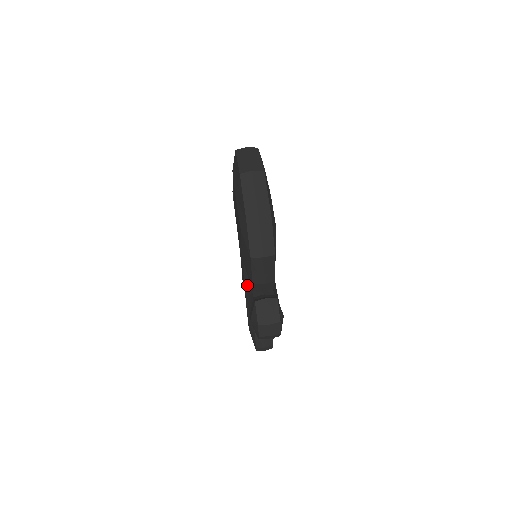
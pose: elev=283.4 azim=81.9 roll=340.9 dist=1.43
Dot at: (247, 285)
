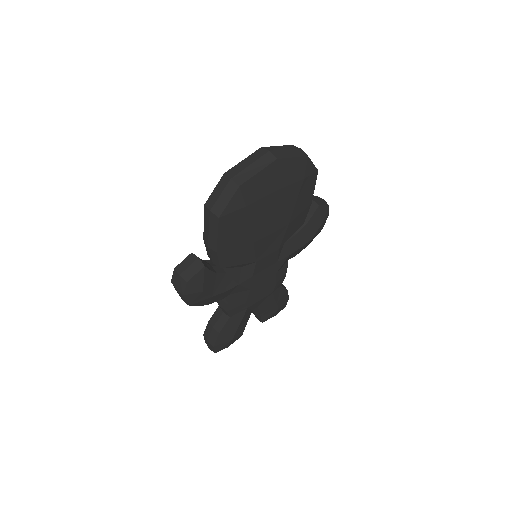
Dot at: occluded
